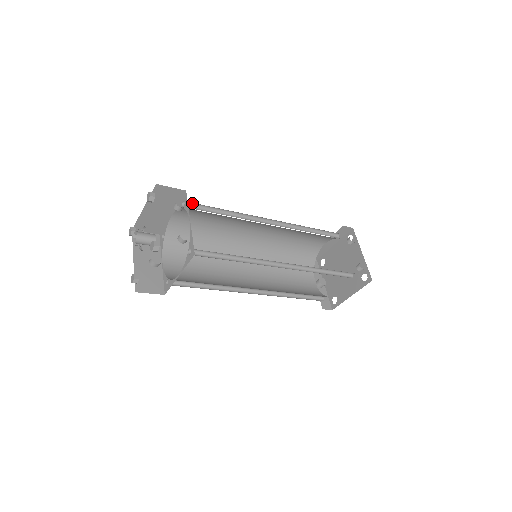
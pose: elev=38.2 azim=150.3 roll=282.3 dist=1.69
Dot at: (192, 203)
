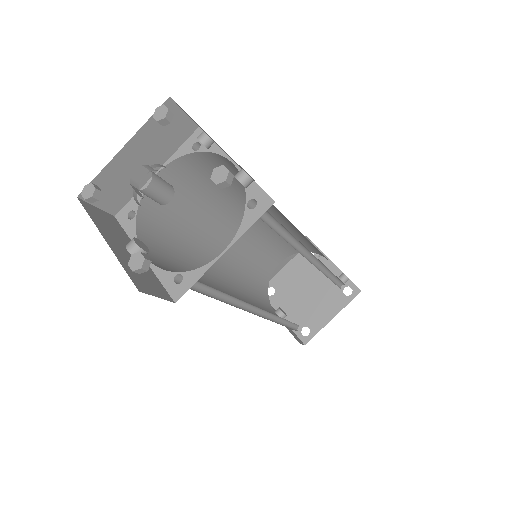
Dot at: occluded
